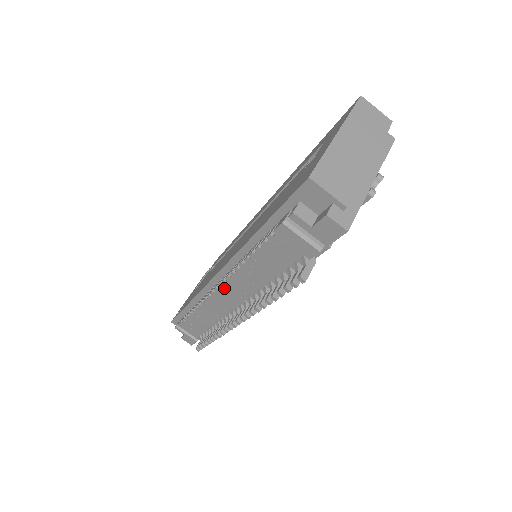
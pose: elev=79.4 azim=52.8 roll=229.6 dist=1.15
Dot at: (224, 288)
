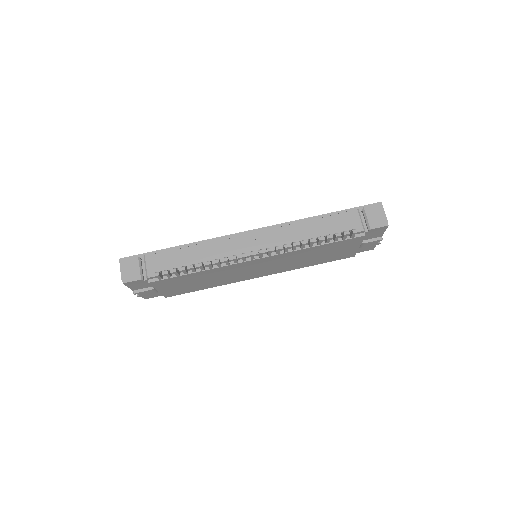
Dot at: (262, 233)
